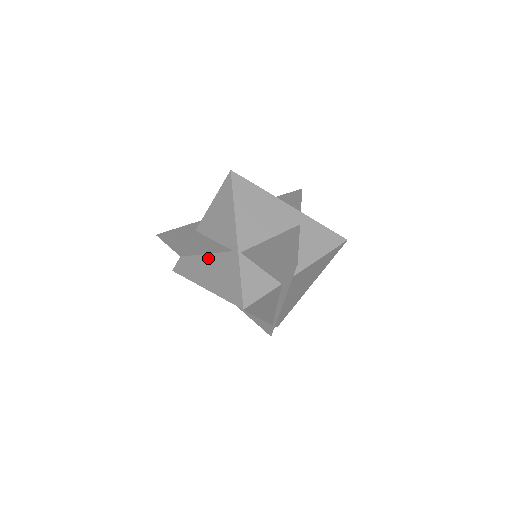
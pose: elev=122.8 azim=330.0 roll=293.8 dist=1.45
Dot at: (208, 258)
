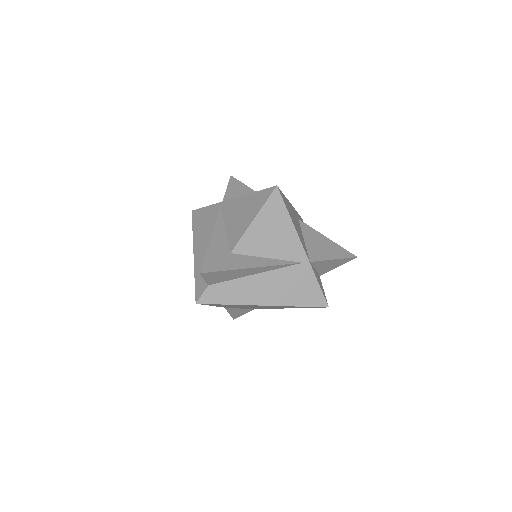
Dot at: (264, 276)
